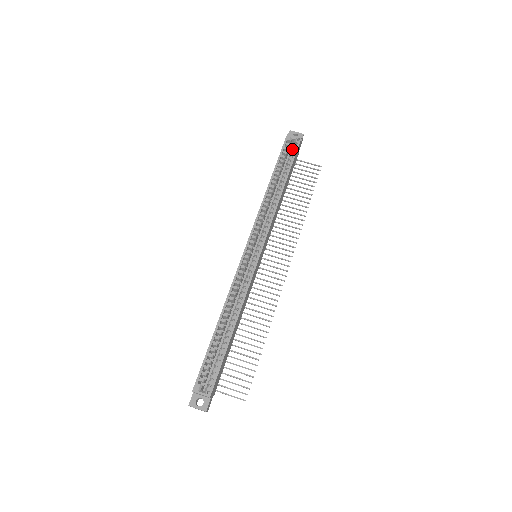
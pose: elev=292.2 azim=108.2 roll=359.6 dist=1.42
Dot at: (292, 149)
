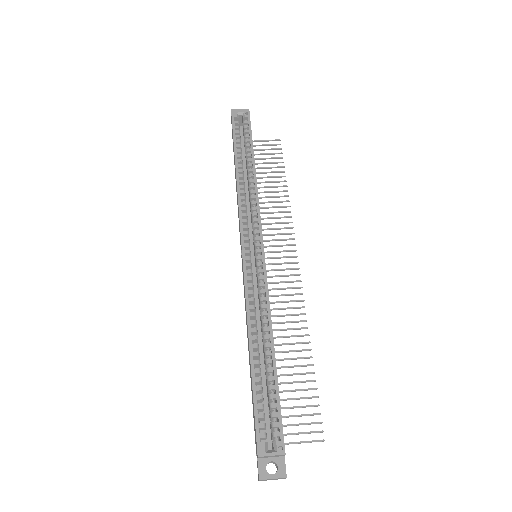
Dot at: (244, 126)
